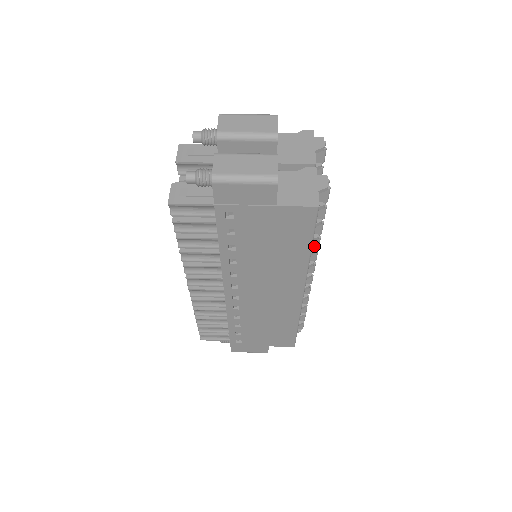
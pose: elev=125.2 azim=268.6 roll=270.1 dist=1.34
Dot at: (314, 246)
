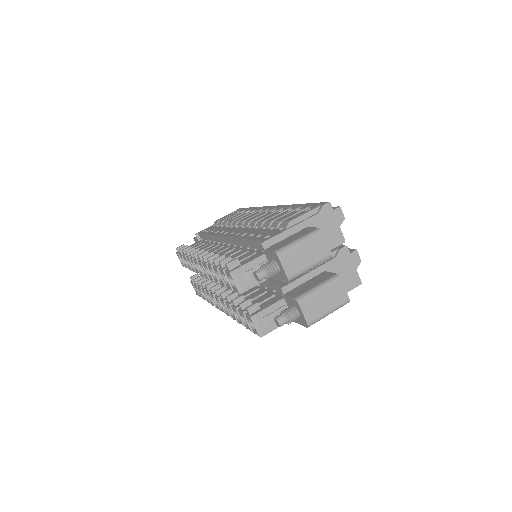
Dot at: occluded
